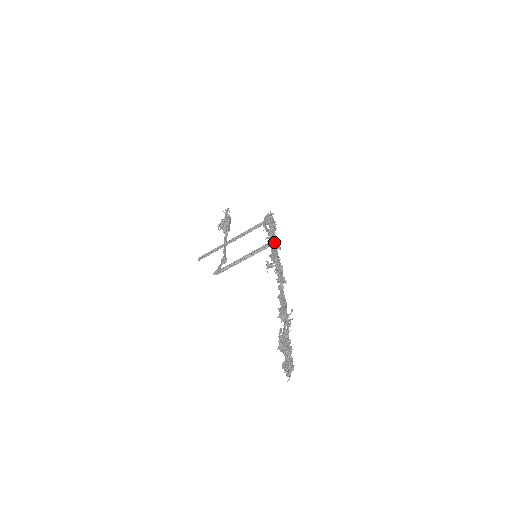
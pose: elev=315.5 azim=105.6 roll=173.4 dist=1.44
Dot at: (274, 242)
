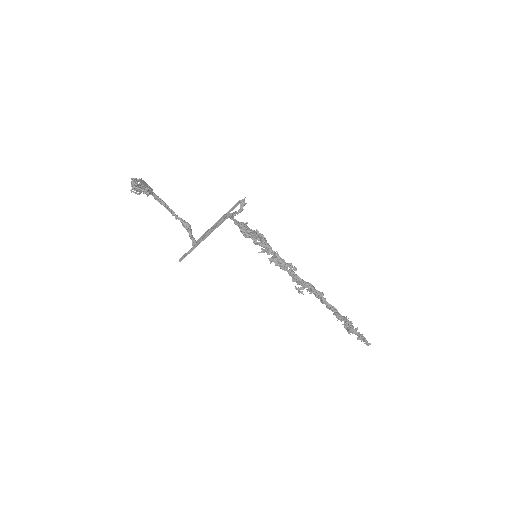
Dot at: (286, 267)
